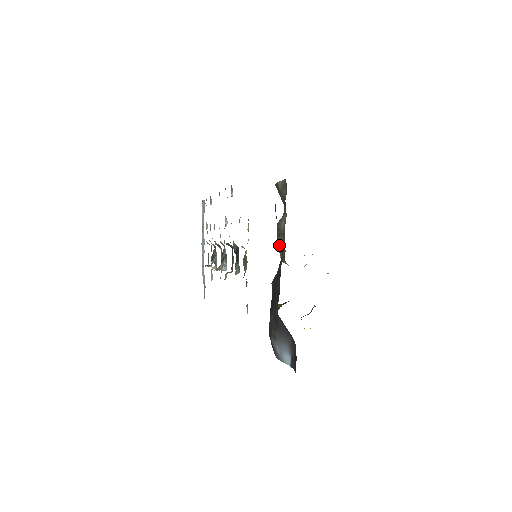
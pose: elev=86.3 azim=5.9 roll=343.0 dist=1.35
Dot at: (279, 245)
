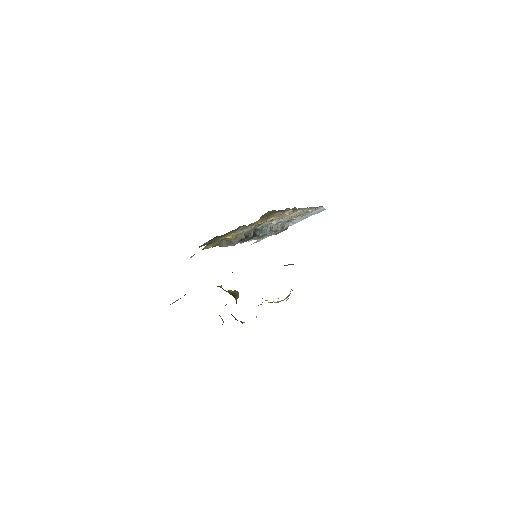
Dot at: occluded
